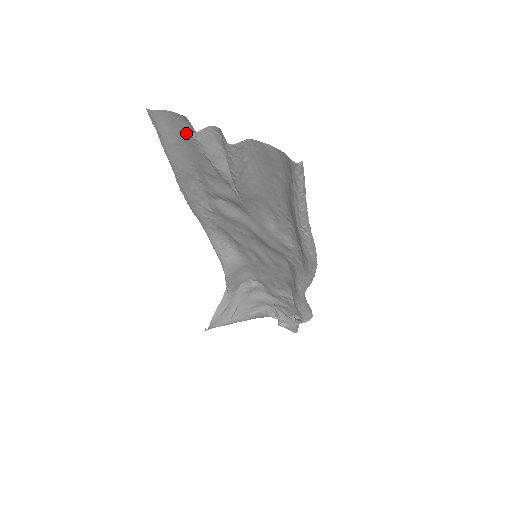
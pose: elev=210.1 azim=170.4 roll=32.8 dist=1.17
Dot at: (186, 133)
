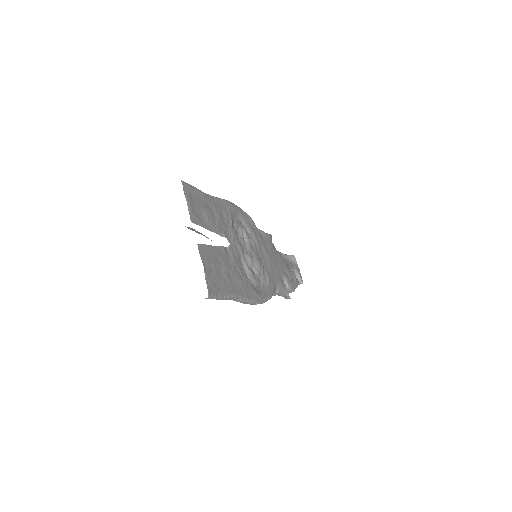
Dot at: (196, 207)
